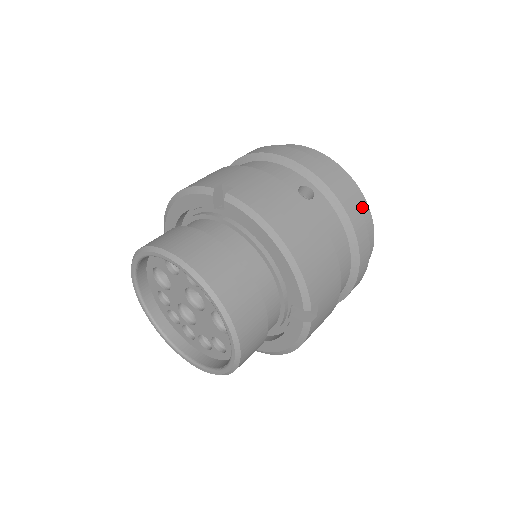
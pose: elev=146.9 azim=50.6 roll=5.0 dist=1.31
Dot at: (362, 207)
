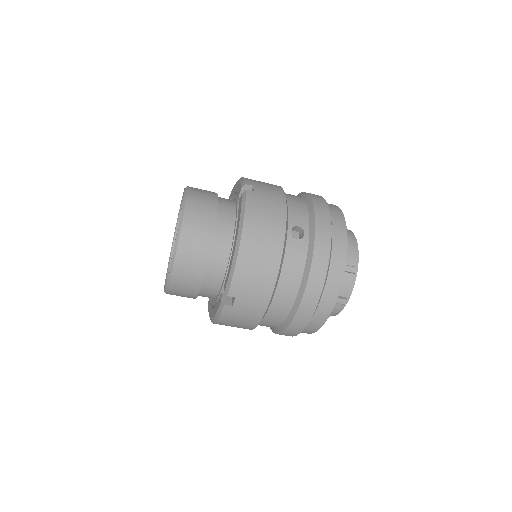
Dot at: (335, 278)
